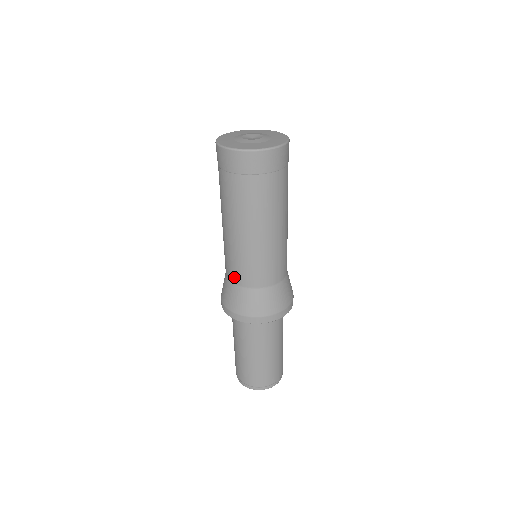
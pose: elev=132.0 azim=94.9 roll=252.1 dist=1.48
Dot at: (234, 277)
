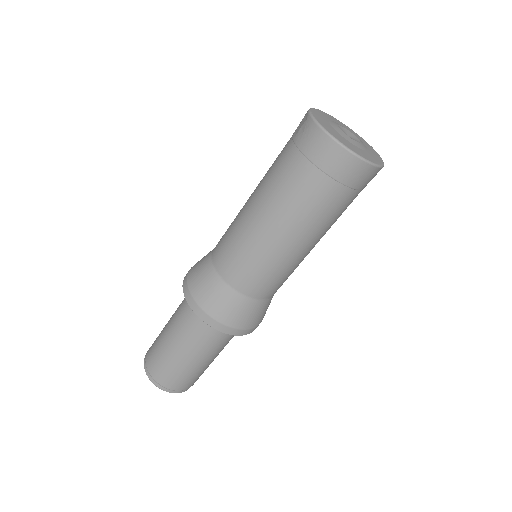
Dot at: (251, 289)
